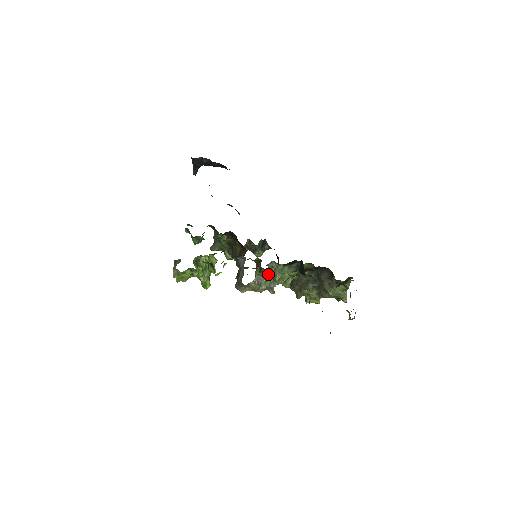
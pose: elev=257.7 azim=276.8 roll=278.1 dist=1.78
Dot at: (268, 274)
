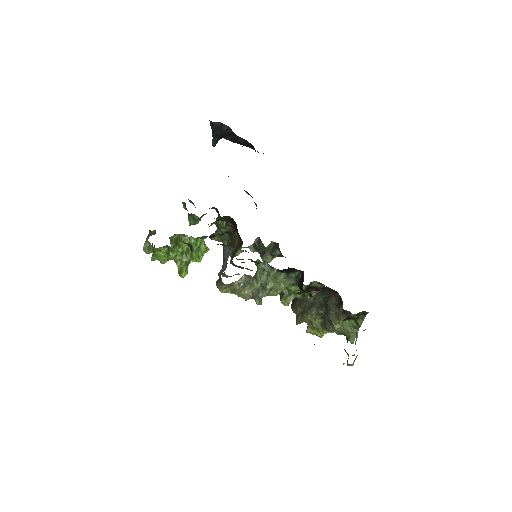
Dot at: (256, 277)
